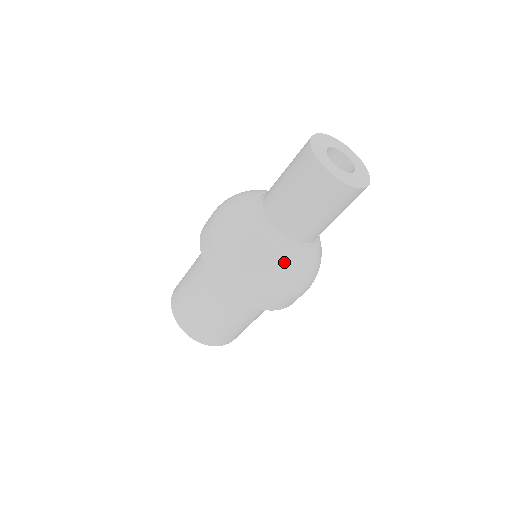
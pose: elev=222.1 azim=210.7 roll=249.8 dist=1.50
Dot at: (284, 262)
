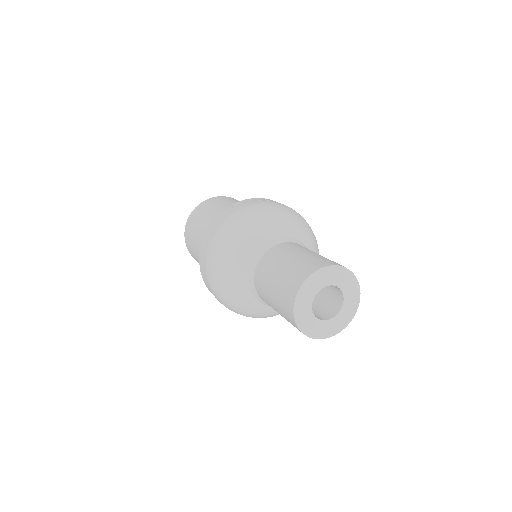
Dot at: occluded
